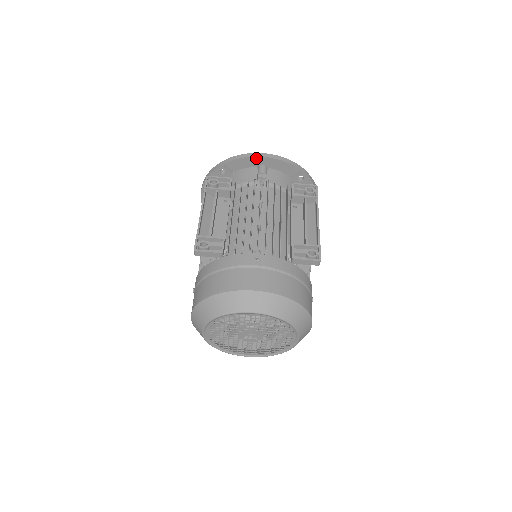
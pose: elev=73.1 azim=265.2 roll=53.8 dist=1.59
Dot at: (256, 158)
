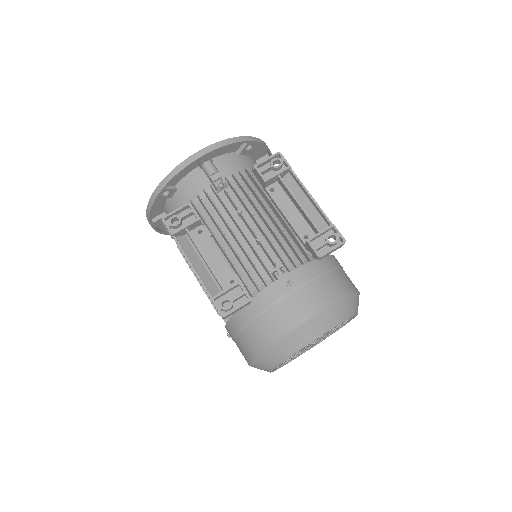
Dot at: occluded
